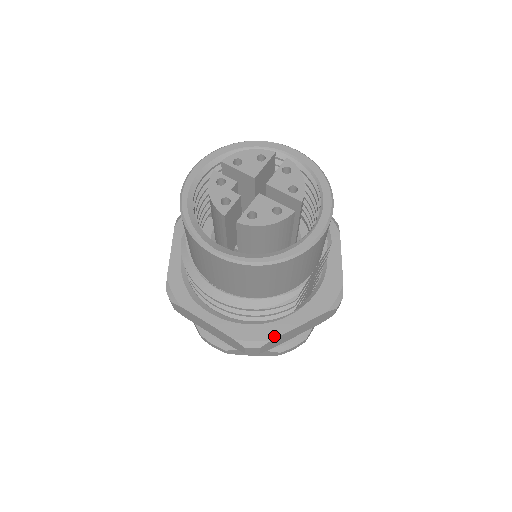
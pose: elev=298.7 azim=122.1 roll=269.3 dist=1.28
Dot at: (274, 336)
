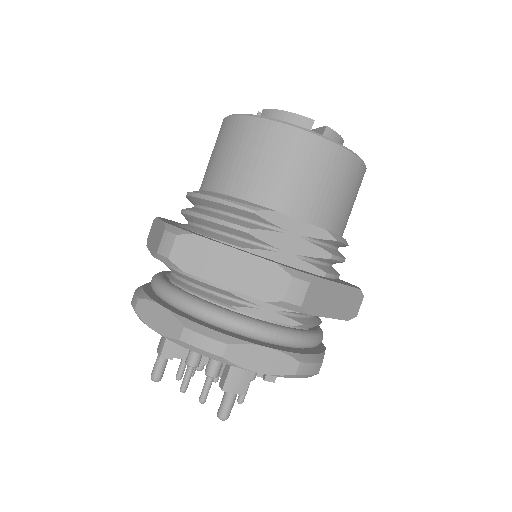
Dot at: (201, 236)
